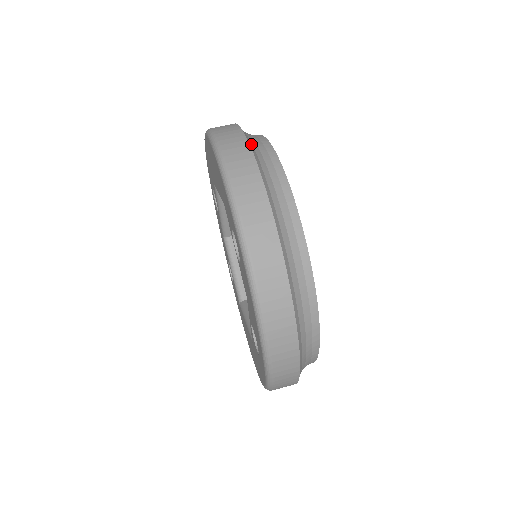
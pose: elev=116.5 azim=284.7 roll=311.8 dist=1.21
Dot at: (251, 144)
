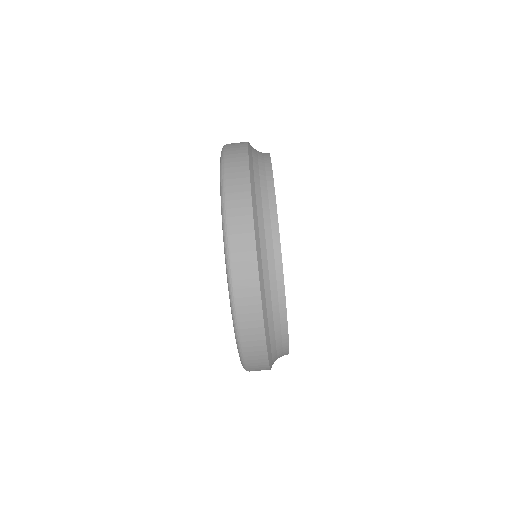
Dot at: (254, 194)
